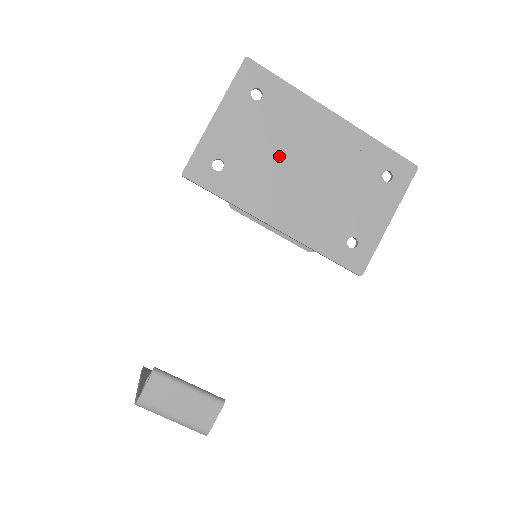
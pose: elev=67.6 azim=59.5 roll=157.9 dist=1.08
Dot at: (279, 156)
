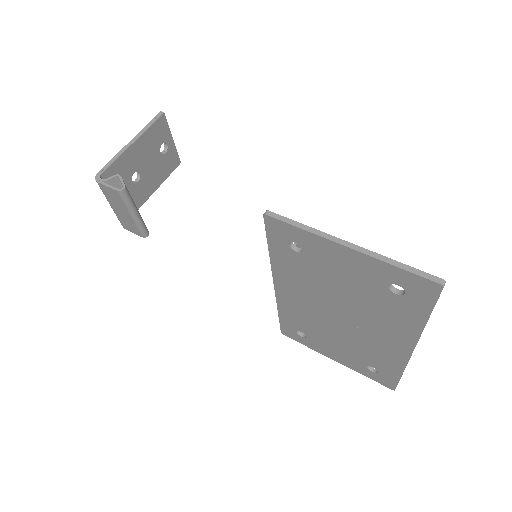
Dot at: (340, 299)
